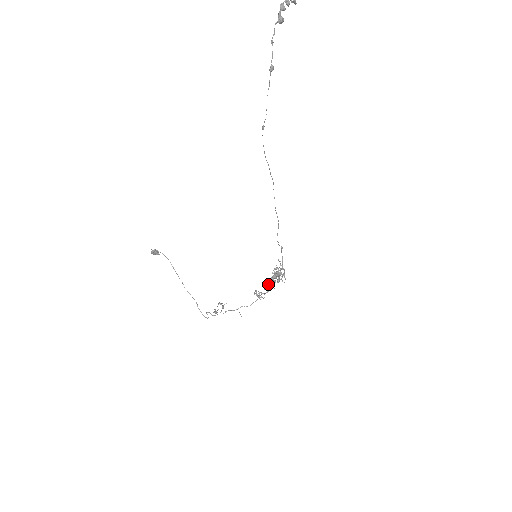
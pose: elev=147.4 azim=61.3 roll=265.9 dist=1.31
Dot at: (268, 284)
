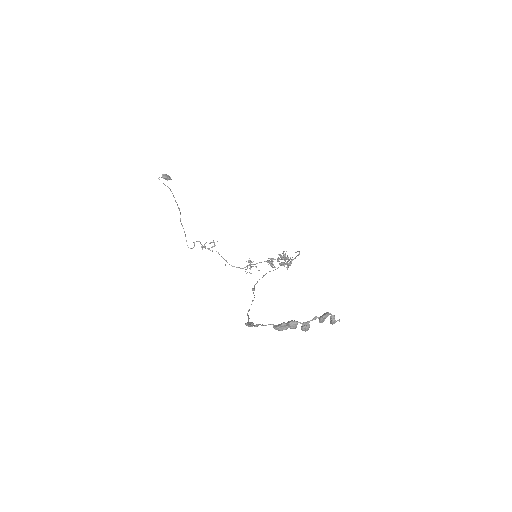
Dot at: (270, 258)
